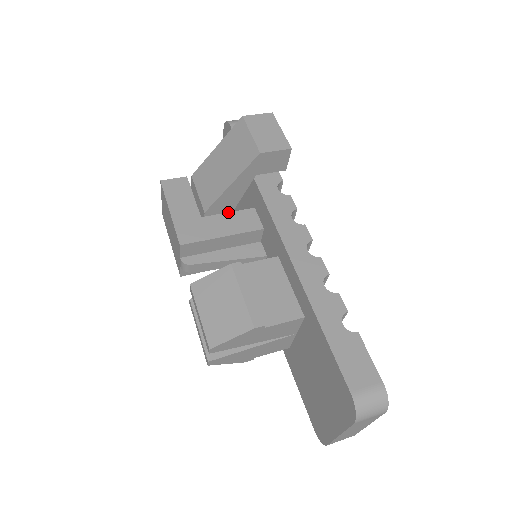
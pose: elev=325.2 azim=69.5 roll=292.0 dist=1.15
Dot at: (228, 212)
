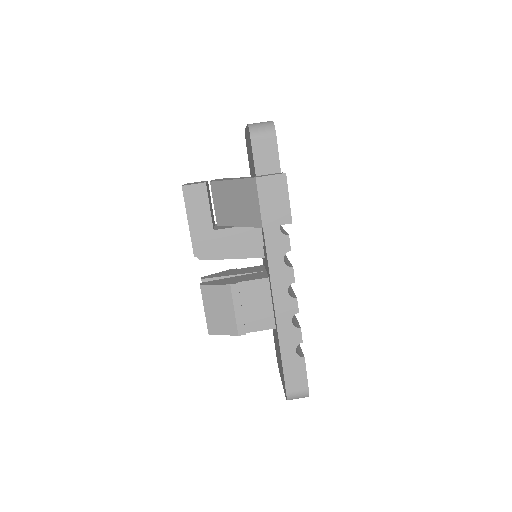
Dot at: occluded
